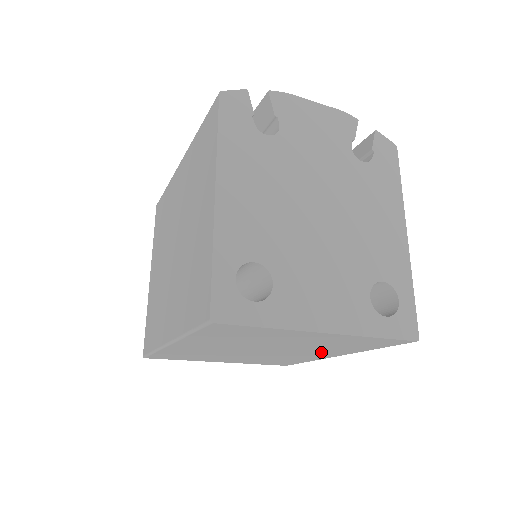
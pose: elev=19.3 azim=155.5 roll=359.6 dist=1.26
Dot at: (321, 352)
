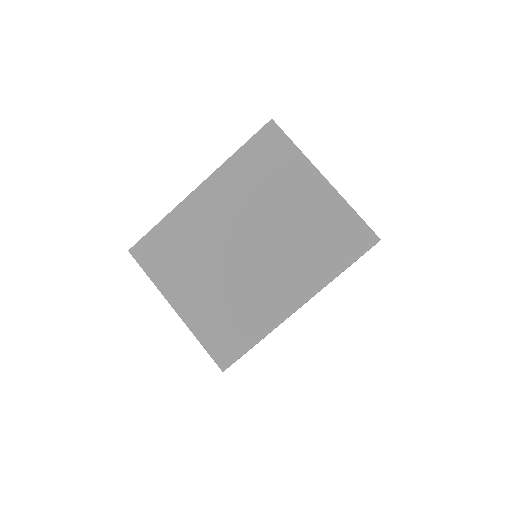
Dot at: (292, 274)
